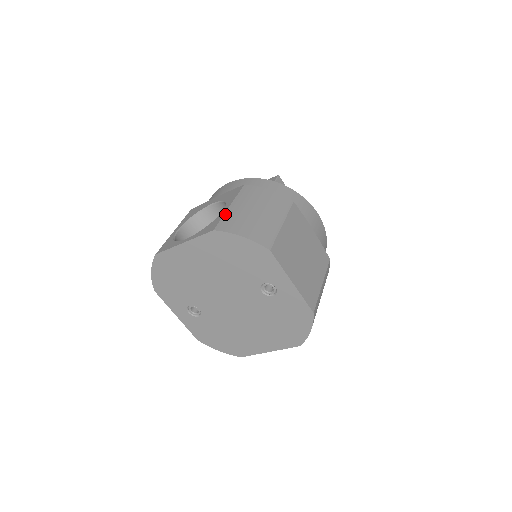
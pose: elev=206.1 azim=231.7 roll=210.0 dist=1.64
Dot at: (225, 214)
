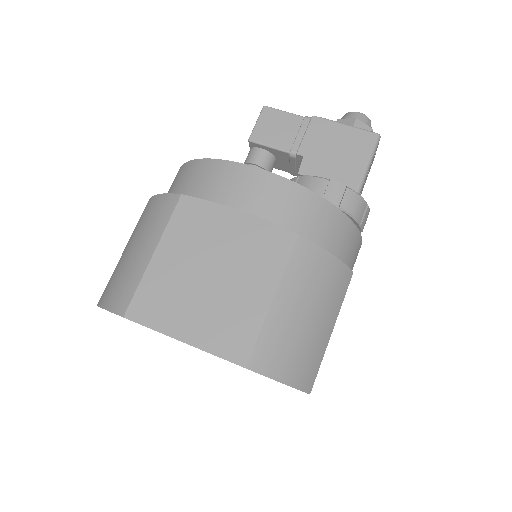
Dot at: occluded
